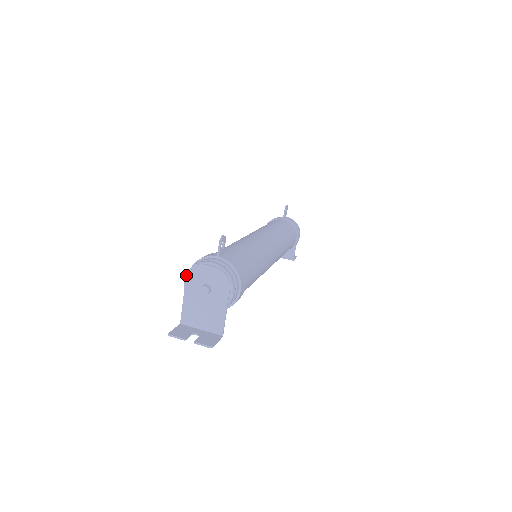
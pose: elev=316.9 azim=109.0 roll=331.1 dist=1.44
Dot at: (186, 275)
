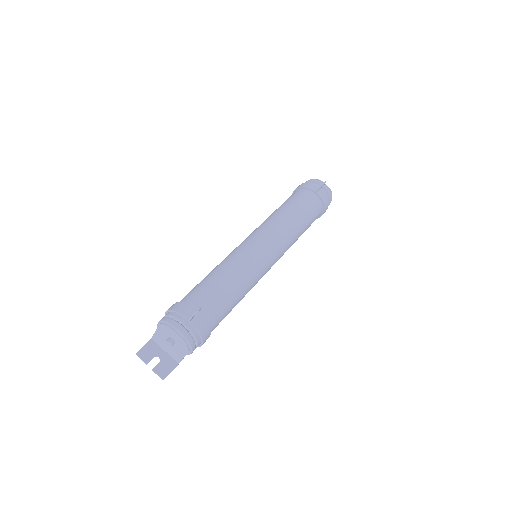
Dot at: (159, 324)
